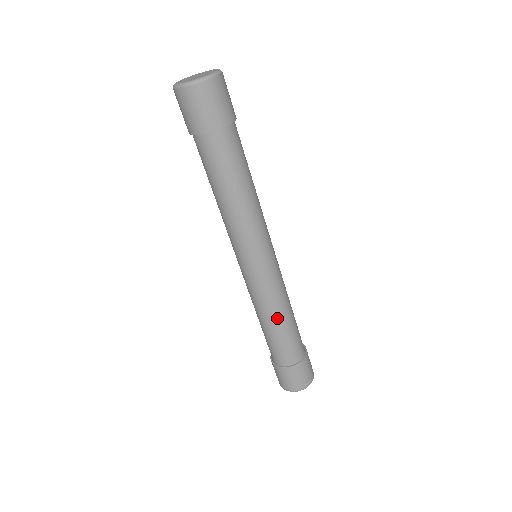
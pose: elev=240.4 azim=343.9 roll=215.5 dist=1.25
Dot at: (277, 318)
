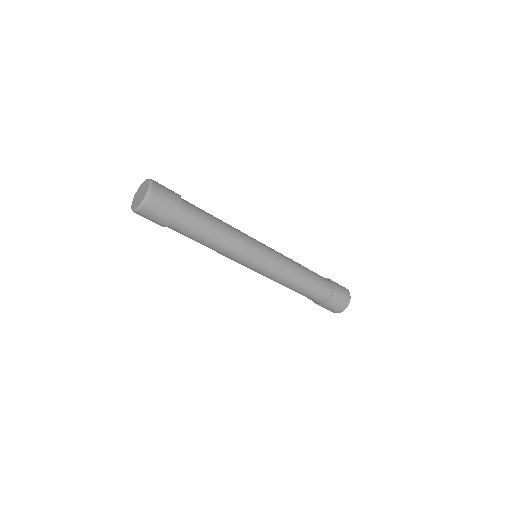
Dot at: (300, 275)
